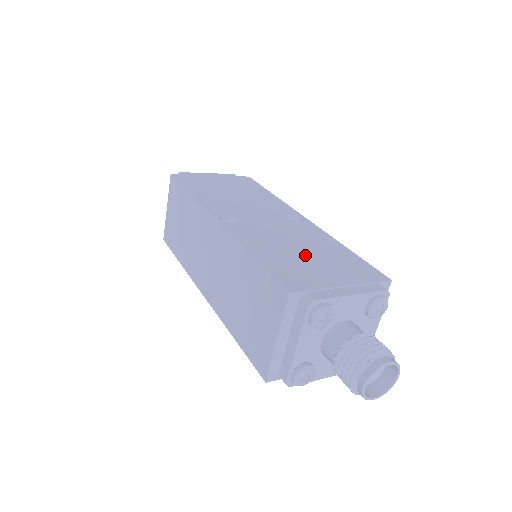
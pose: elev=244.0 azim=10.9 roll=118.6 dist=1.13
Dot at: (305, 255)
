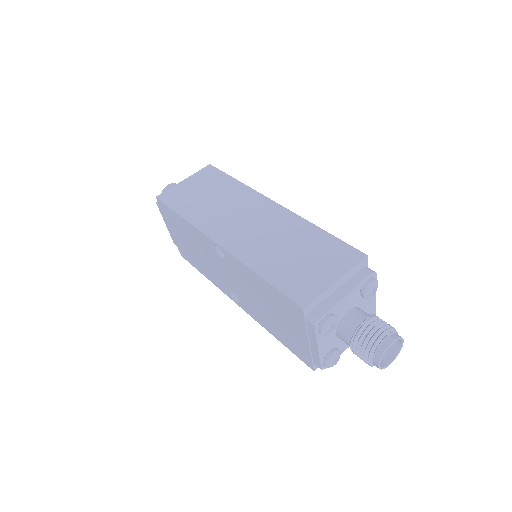
Dot at: occluded
